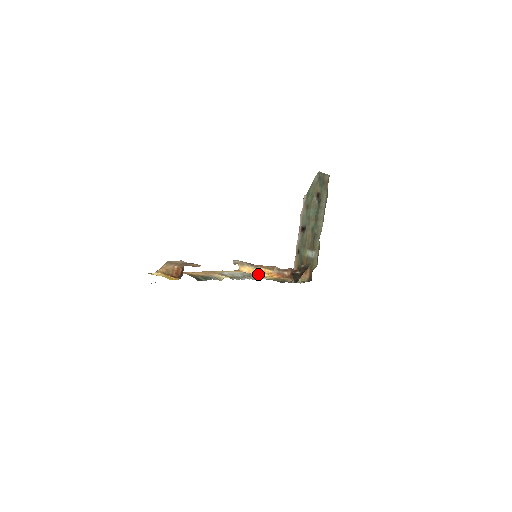
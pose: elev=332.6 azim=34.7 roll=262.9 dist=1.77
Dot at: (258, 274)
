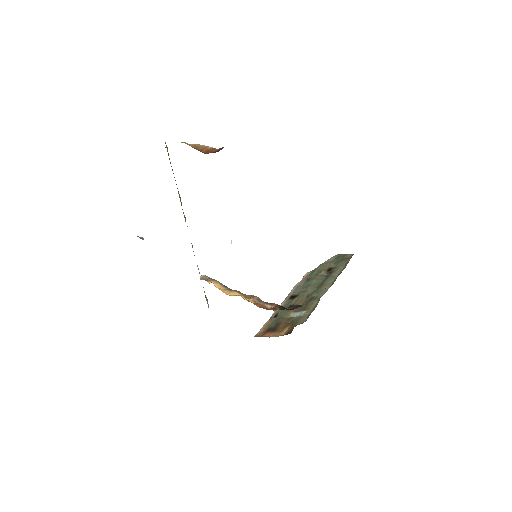
Dot at: (230, 294)
